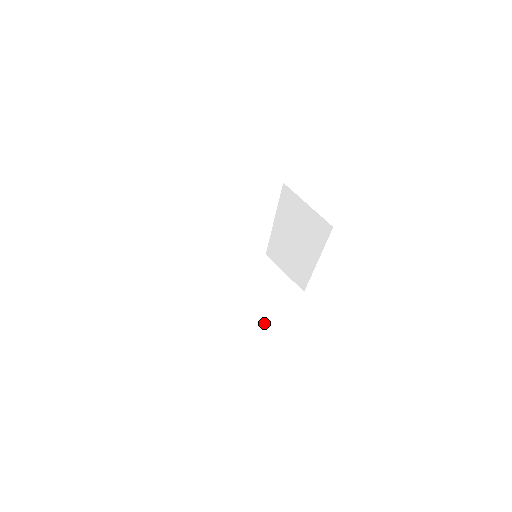
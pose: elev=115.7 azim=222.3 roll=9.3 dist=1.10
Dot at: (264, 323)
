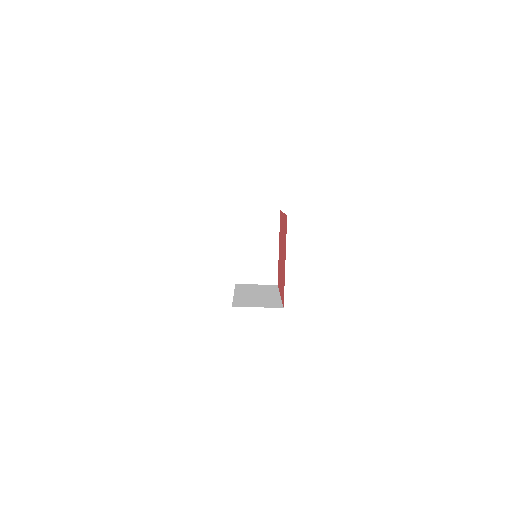
Dot at: (278, 251)
